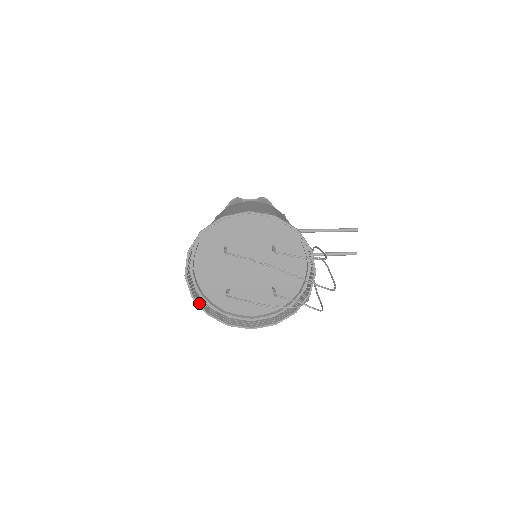
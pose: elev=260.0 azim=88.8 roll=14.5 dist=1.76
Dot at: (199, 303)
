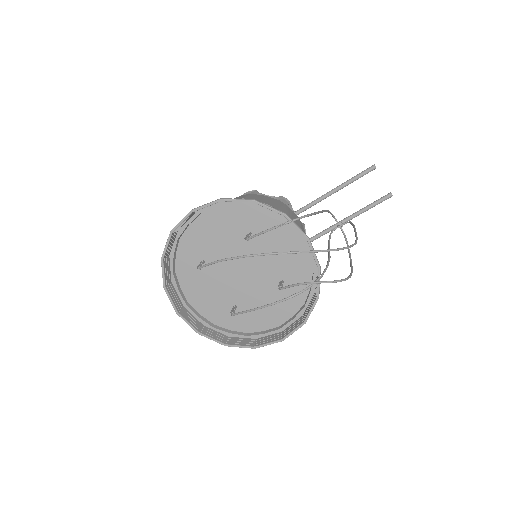
Dot at: (210, 337)
